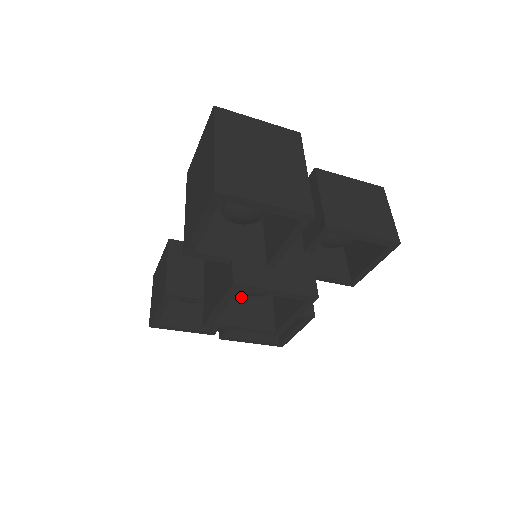
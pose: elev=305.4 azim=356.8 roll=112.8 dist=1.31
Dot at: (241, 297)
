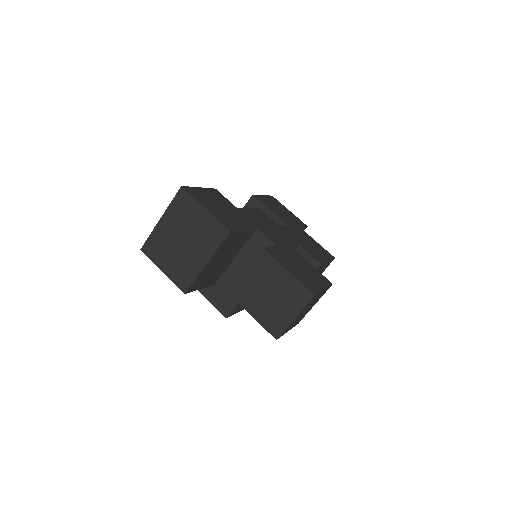
Dot at: occluded
